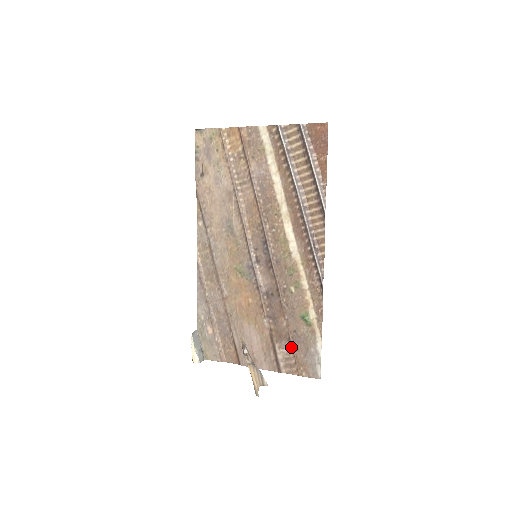
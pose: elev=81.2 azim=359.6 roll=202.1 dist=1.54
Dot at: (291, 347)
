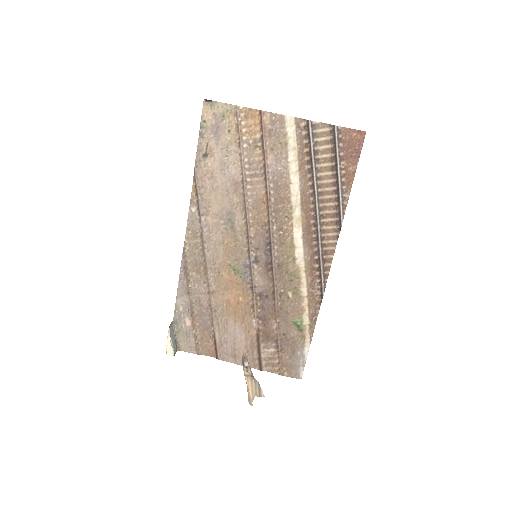
Dot at: (277, 348)
